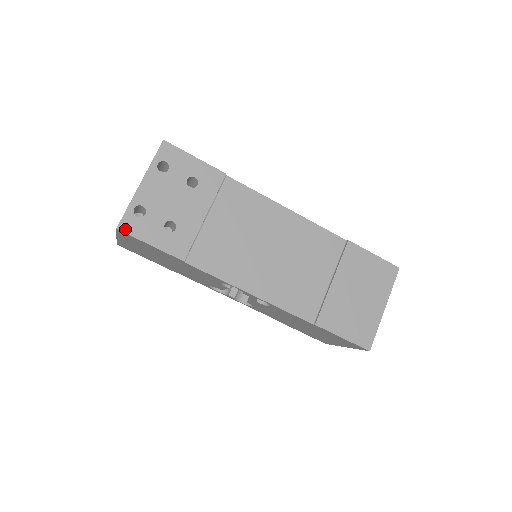
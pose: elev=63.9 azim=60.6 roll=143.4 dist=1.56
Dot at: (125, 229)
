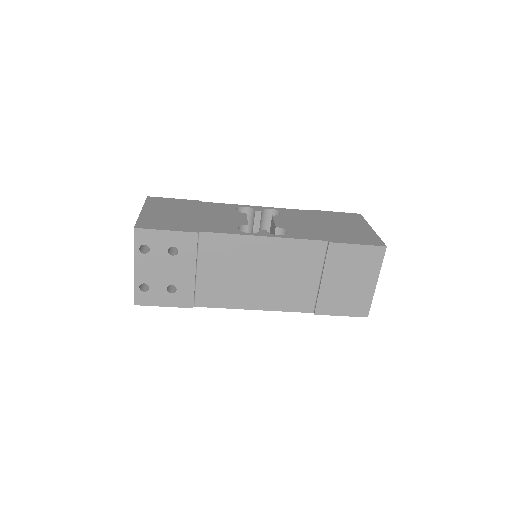
Dot at: (140, 303)
